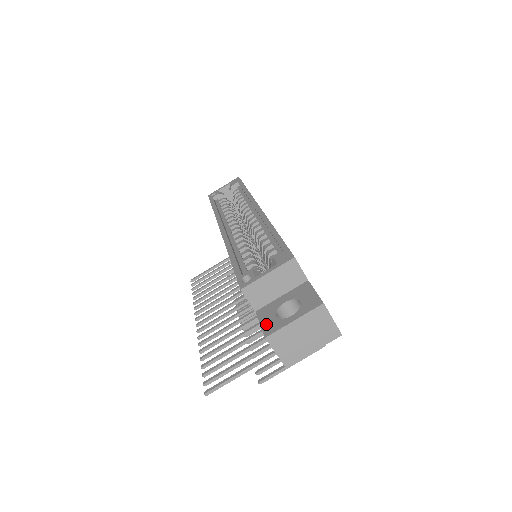
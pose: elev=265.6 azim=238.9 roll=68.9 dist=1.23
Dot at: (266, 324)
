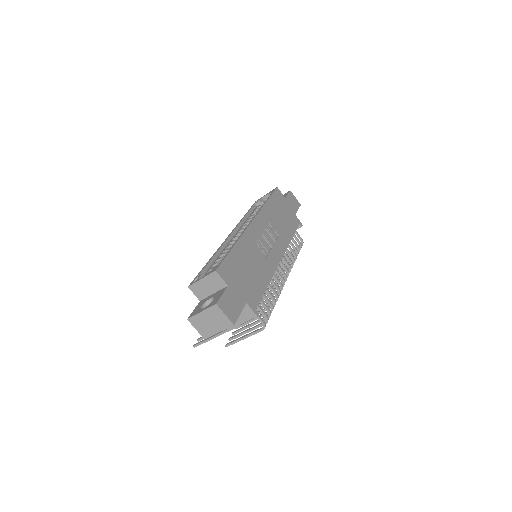
Dot at: (194, 311)
